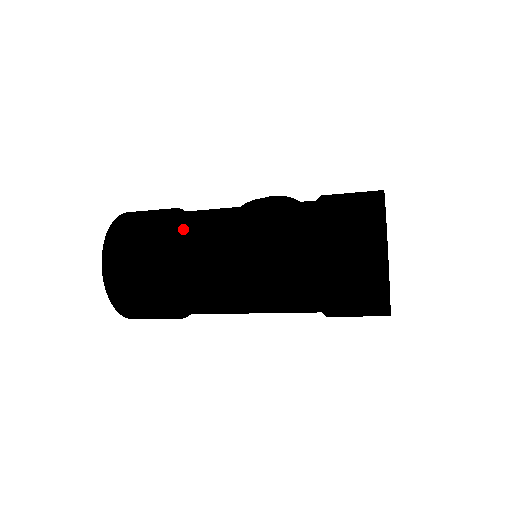
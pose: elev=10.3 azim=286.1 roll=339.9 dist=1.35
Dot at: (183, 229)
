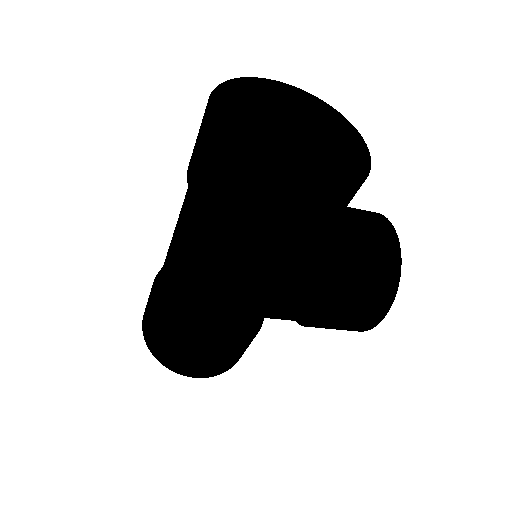
Dot at: occluded
